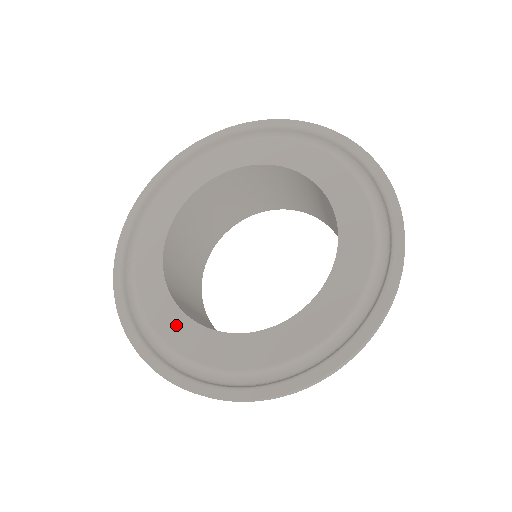
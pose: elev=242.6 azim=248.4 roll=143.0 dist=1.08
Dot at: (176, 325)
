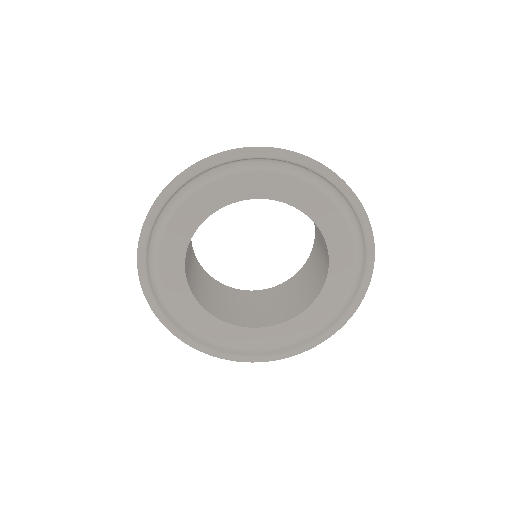
Dot at: (228, 333)
